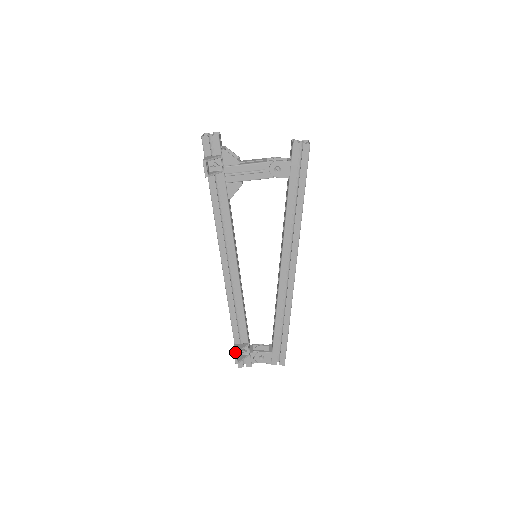
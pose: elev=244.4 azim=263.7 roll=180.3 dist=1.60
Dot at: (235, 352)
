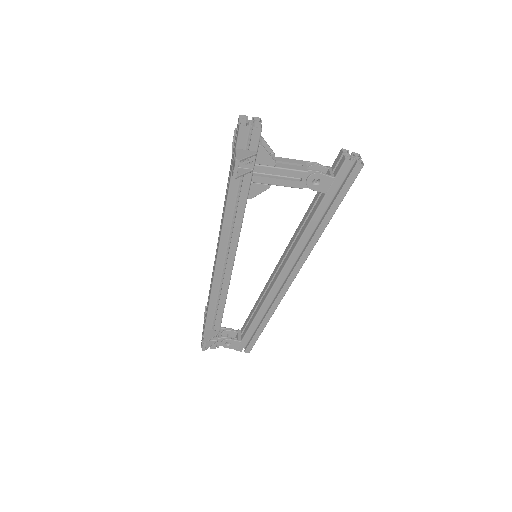
Dot at: (205, 341)
